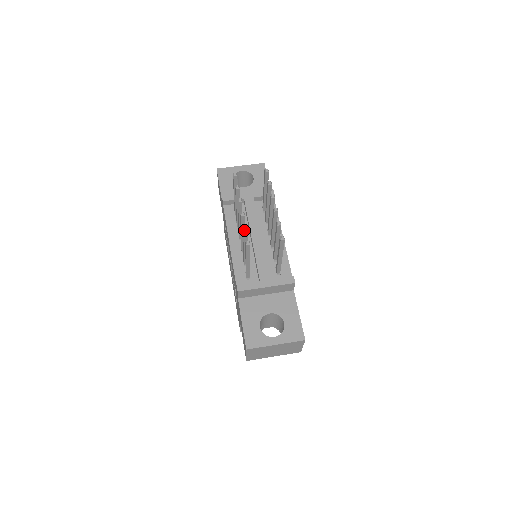
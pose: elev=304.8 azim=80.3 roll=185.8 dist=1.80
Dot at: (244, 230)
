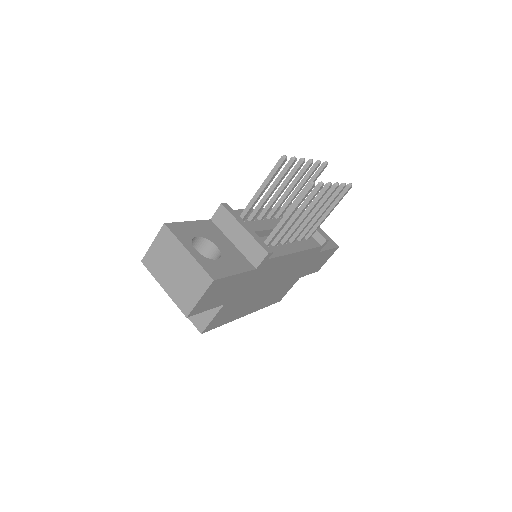
Dot at: (292, 158)
